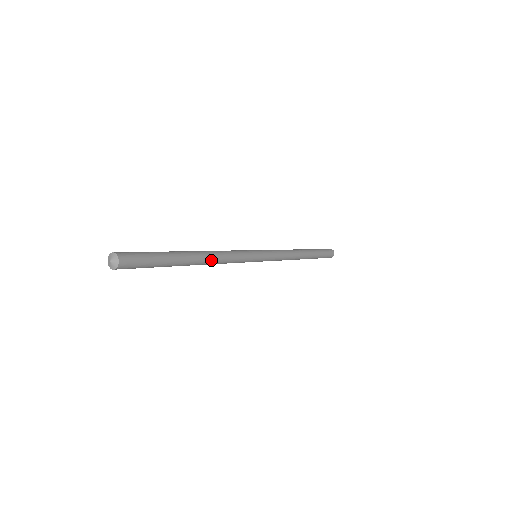
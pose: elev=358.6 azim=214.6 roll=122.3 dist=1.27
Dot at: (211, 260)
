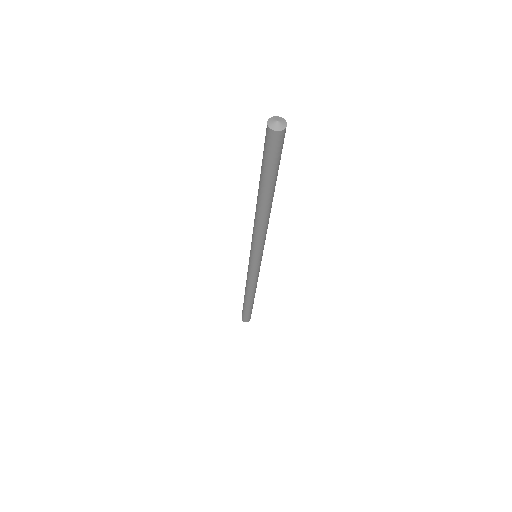
Dot at: (265, 218)
